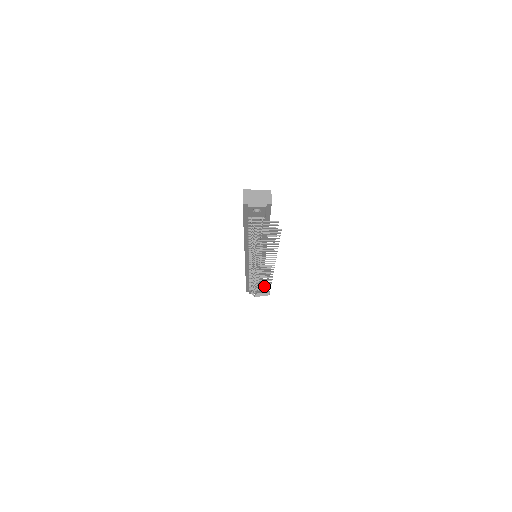
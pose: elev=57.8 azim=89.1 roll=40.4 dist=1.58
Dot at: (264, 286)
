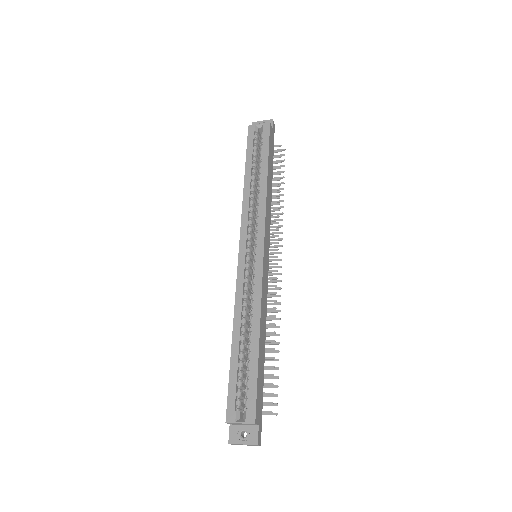
Dot at: (275, 201)
